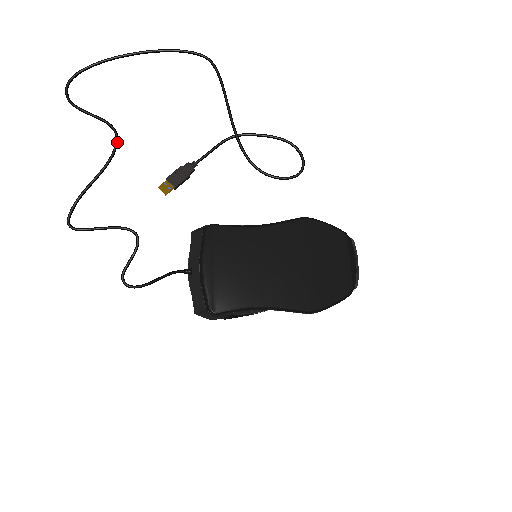
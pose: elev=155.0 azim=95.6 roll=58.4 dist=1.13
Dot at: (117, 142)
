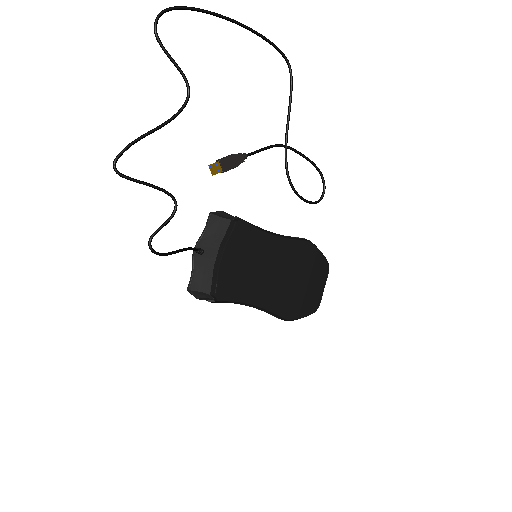
Dot at: (187, 102)
